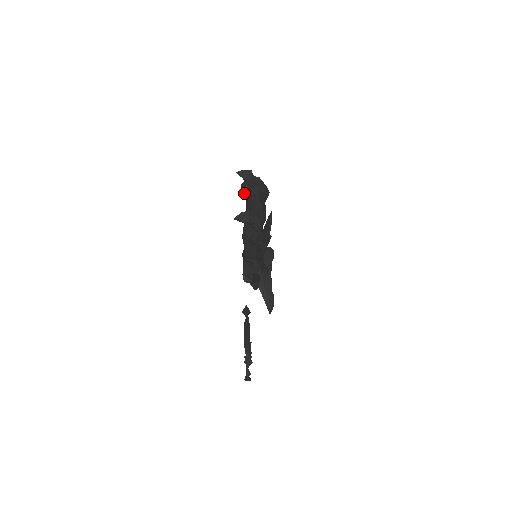
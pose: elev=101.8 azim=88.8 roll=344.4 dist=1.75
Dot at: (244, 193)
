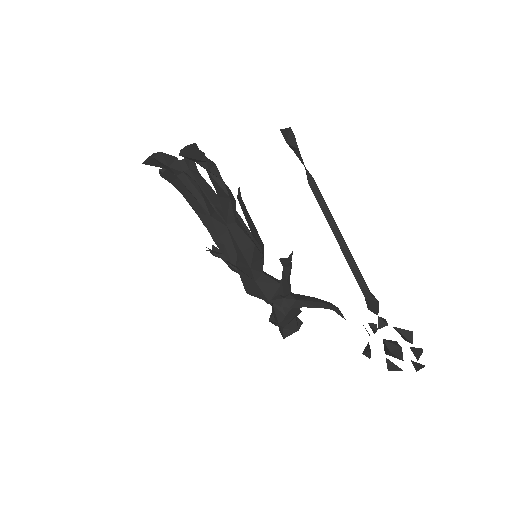
Dot at: (170, 175)
